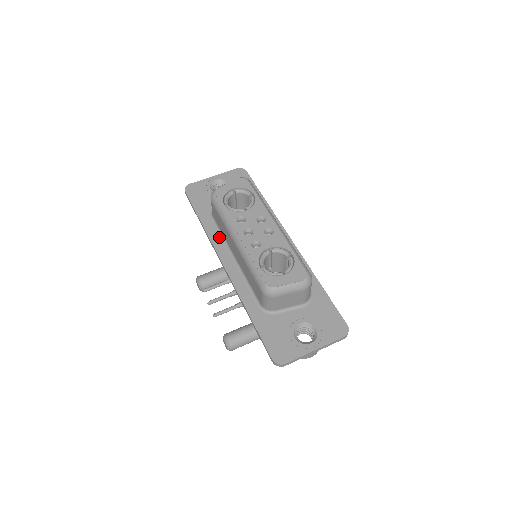
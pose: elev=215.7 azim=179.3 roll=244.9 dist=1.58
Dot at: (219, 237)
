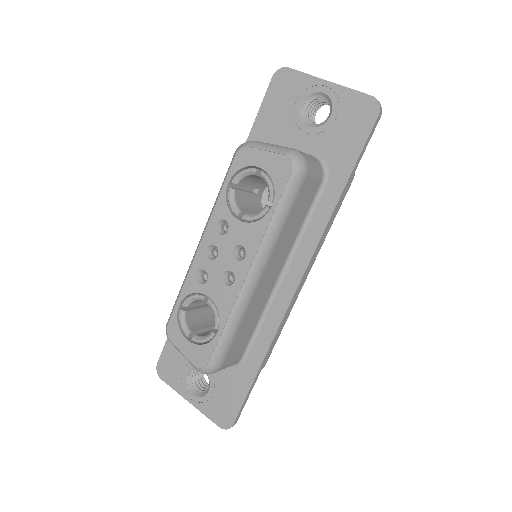
Dot at: occluded
